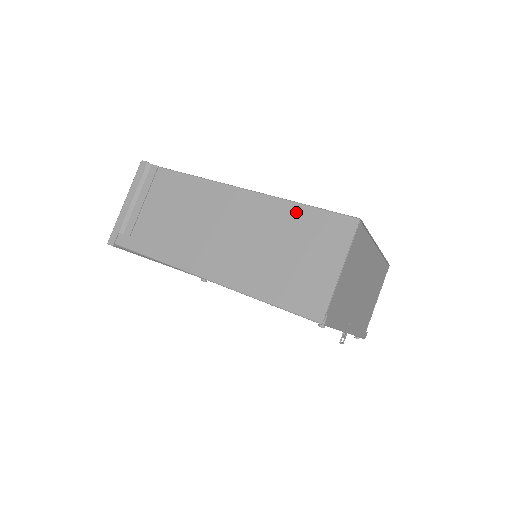
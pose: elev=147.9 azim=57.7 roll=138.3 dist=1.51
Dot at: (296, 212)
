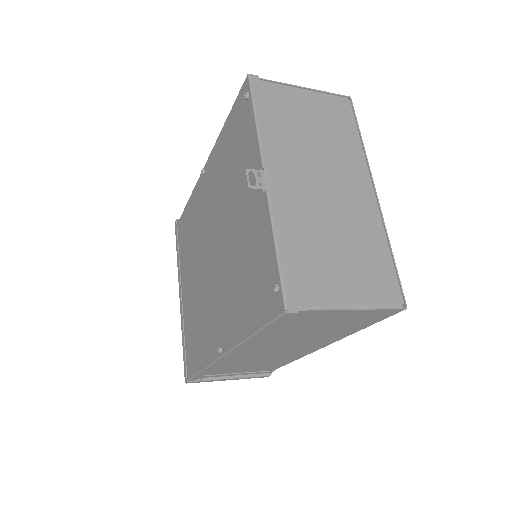
Dot at: occluded
